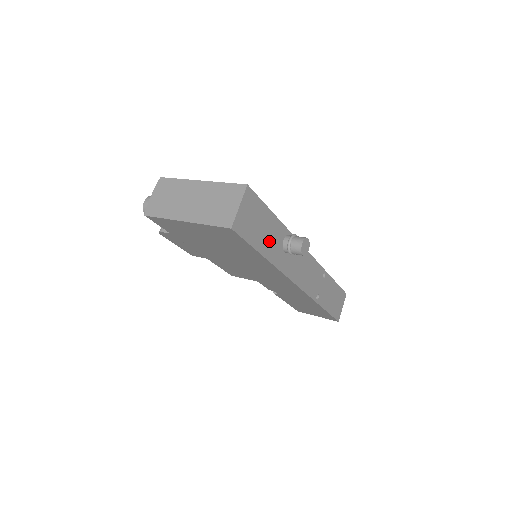
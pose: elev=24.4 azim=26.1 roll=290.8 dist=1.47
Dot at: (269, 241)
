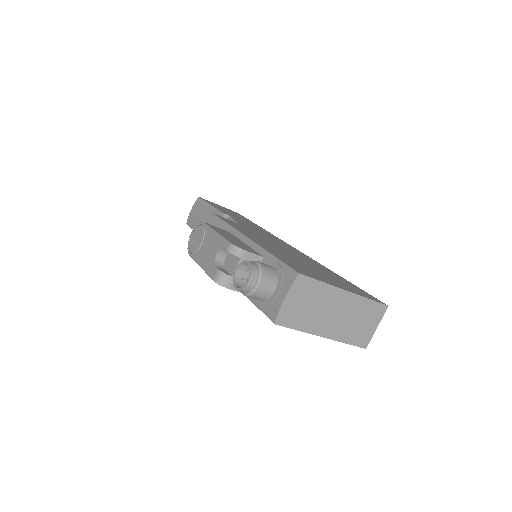
Dot at: occluded
